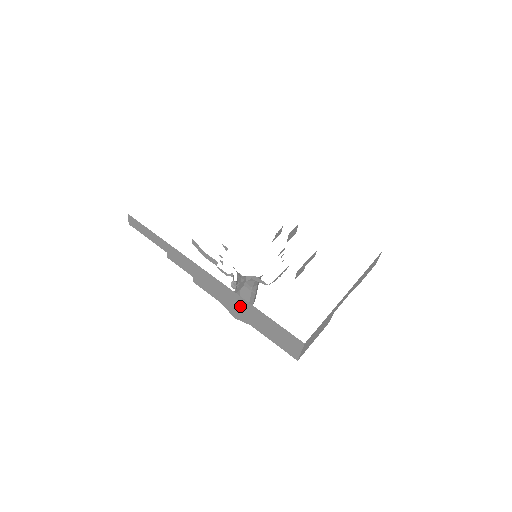
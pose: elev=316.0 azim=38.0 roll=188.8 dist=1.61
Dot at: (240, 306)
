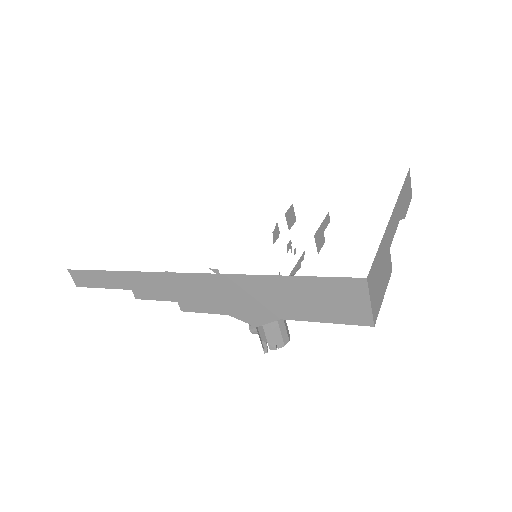
Dot at: (252, 295)
